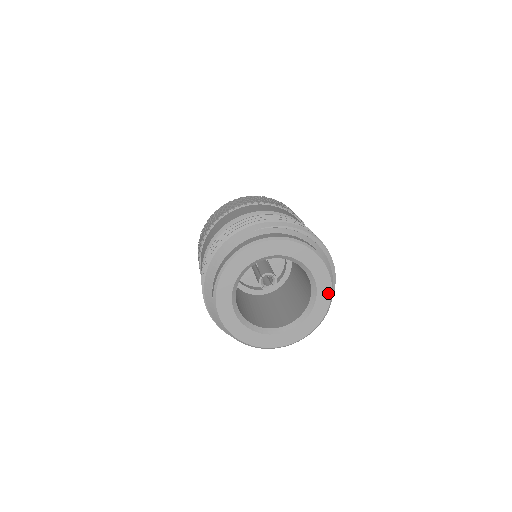
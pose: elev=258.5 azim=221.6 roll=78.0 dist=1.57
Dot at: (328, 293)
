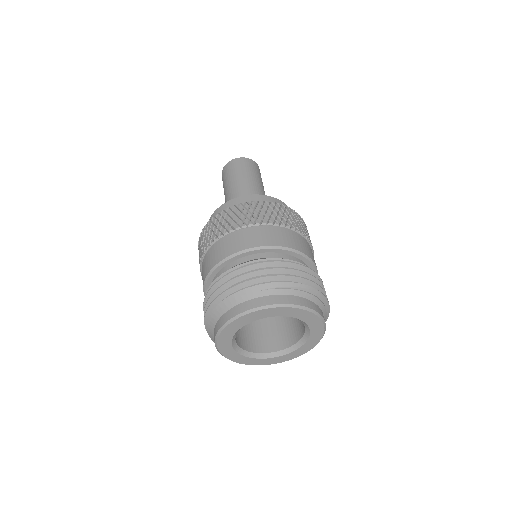
Dot at: (319, 337)
